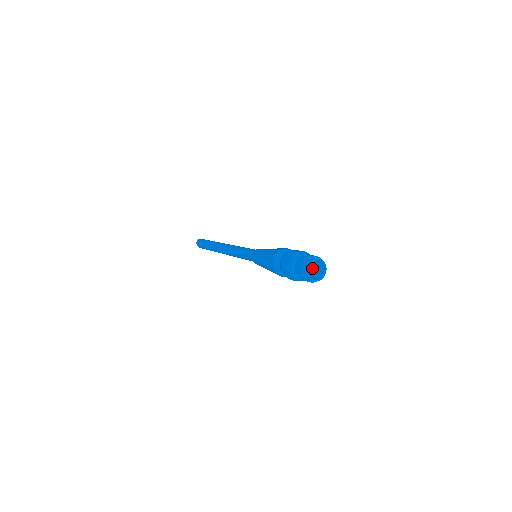
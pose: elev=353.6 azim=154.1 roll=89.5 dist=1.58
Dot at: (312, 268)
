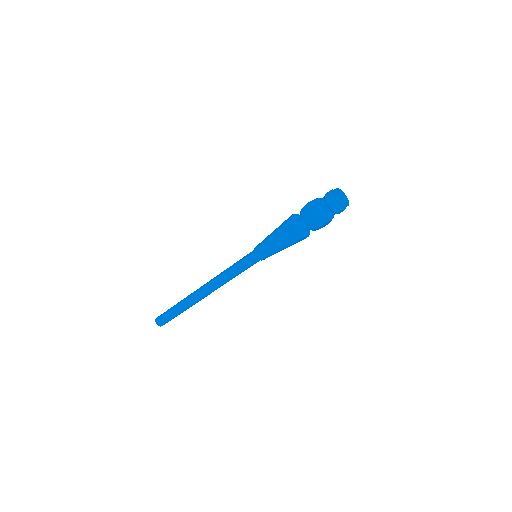
Dot at: occluded
